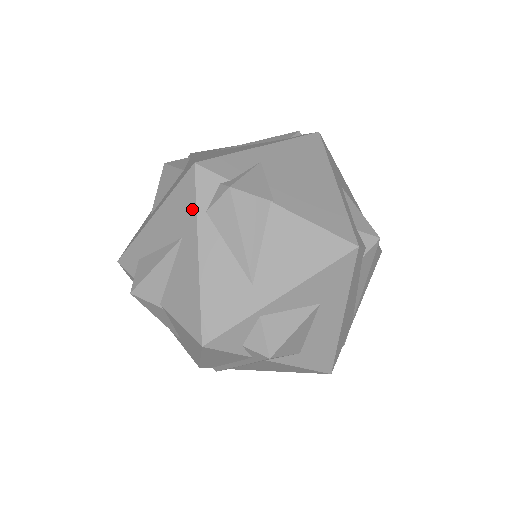
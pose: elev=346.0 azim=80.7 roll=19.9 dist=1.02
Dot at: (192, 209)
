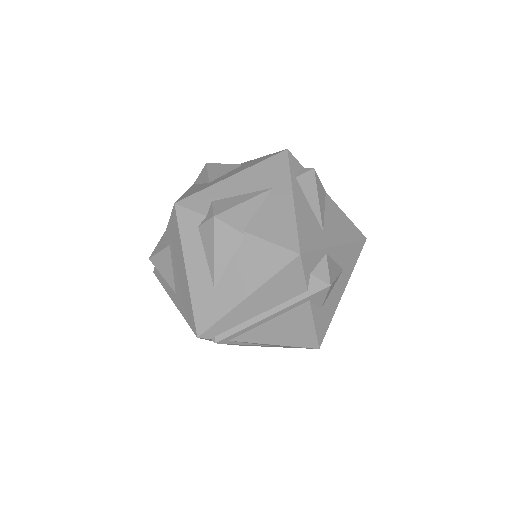
Dot at: (286, 172)
